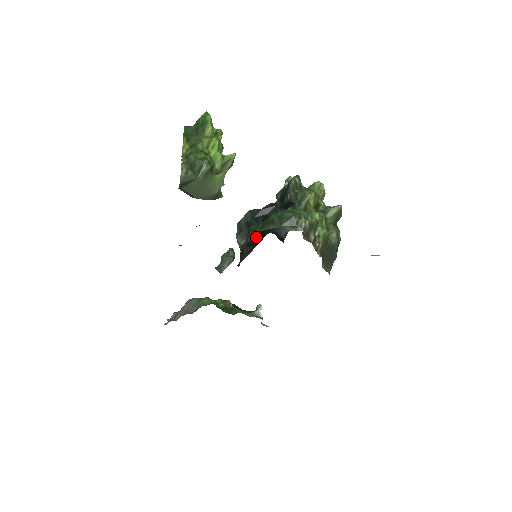
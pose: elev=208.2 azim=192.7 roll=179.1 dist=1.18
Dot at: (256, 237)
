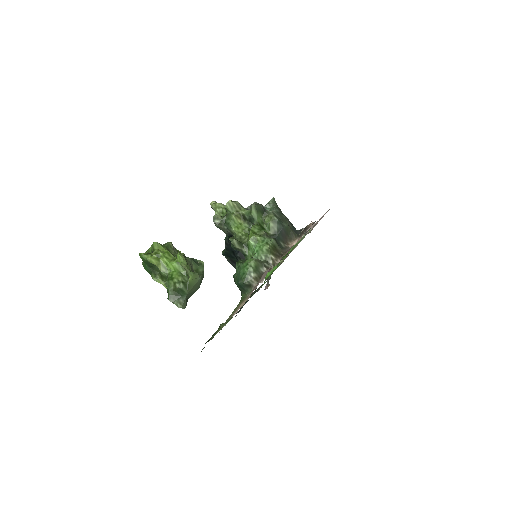
Dot at: occluded
